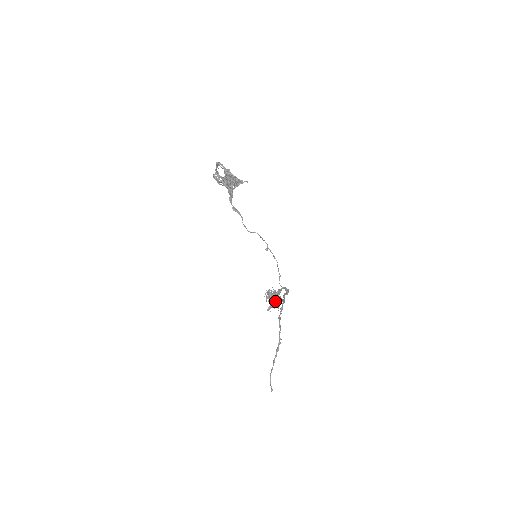
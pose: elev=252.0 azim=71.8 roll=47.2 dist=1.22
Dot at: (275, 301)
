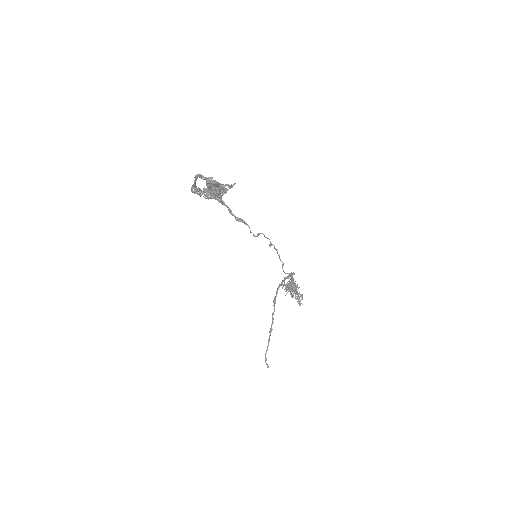
Dot at: occluded
